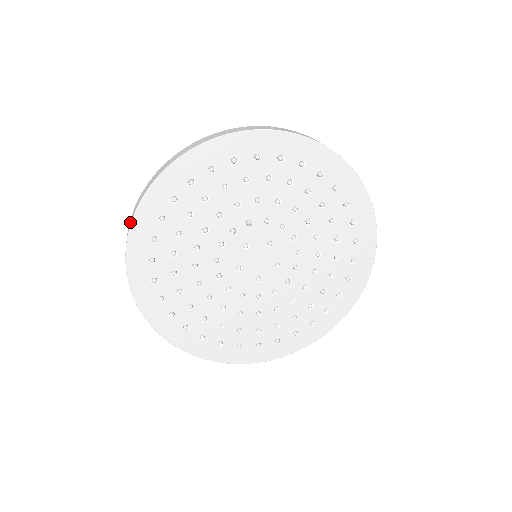
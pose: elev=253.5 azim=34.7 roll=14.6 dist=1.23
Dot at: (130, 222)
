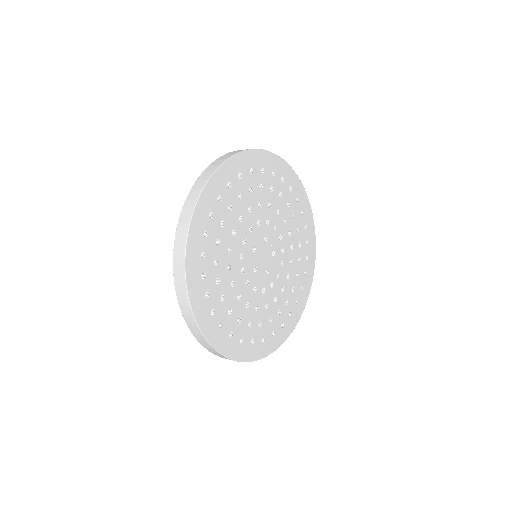
Dot at: (181, 271)
